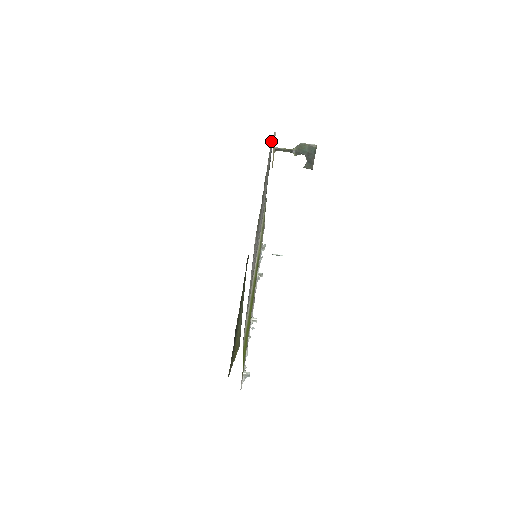
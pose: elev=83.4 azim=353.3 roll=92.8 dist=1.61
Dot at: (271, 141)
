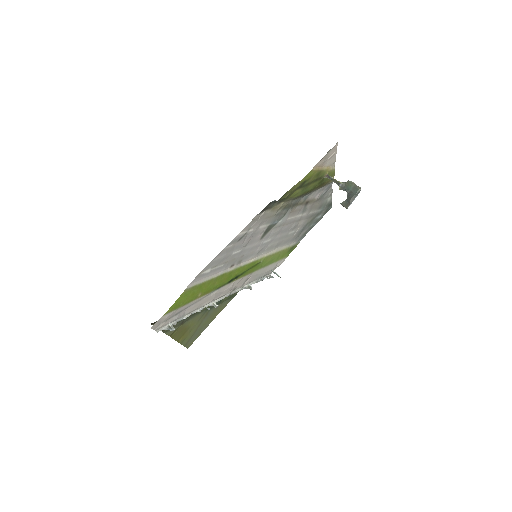
Dot at: (330, 184)
